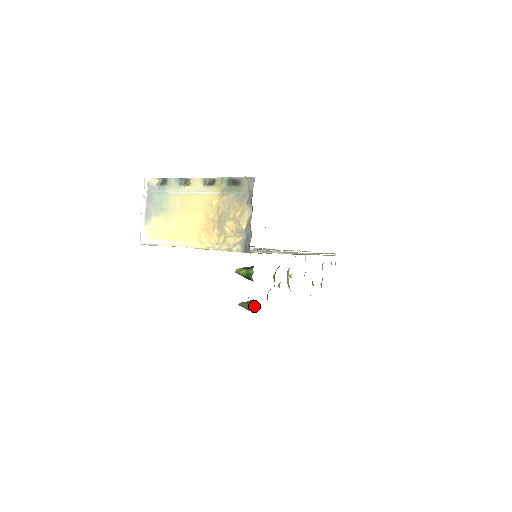
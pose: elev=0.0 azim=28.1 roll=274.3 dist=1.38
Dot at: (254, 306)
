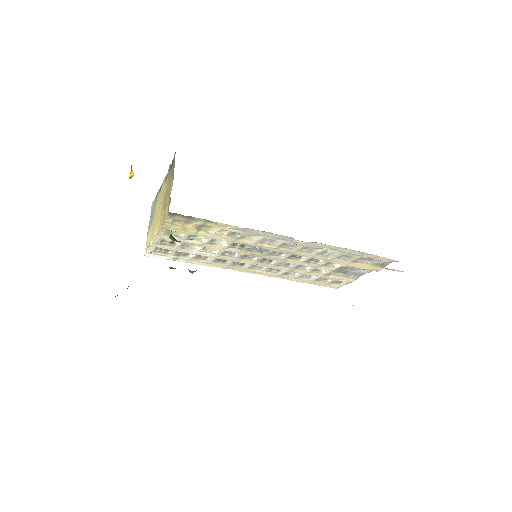
Dot at: (189, 271)
